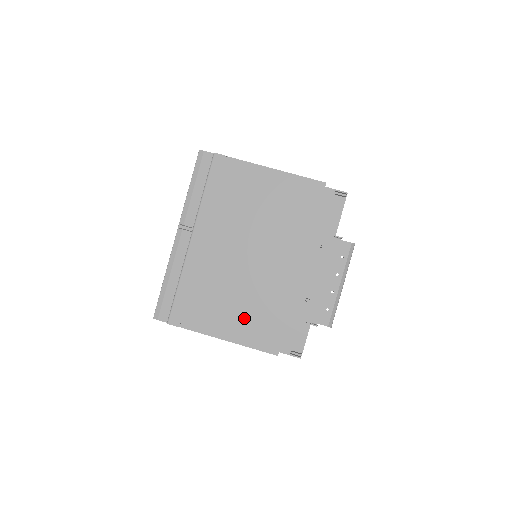
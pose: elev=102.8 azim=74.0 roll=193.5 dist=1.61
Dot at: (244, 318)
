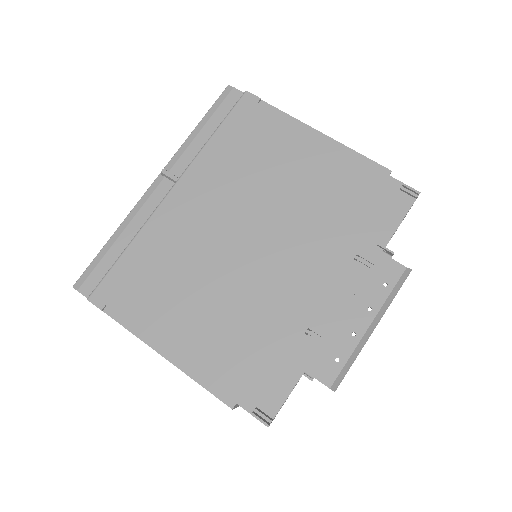
Dot at: (202, 329)
